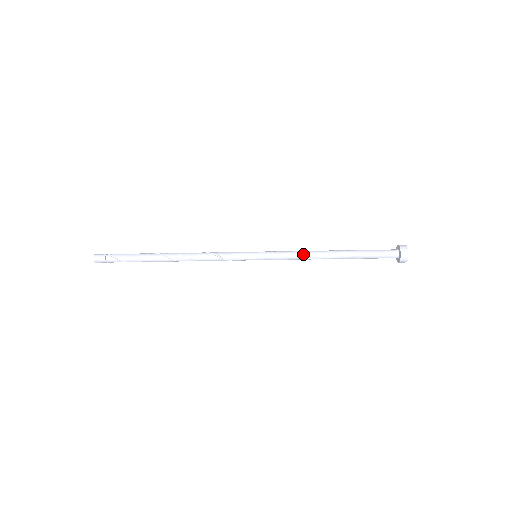
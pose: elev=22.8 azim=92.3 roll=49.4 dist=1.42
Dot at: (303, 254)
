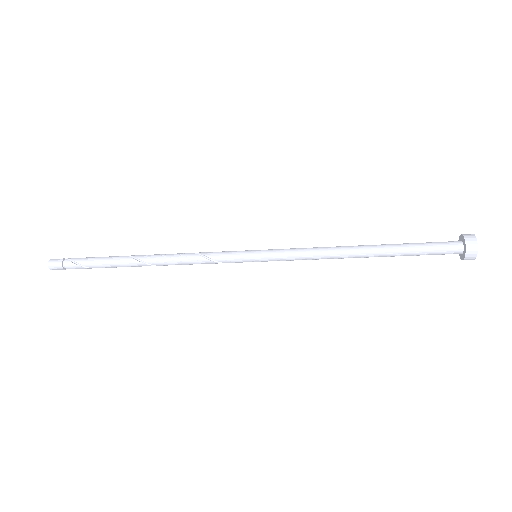
Dot at: (321, 251)
